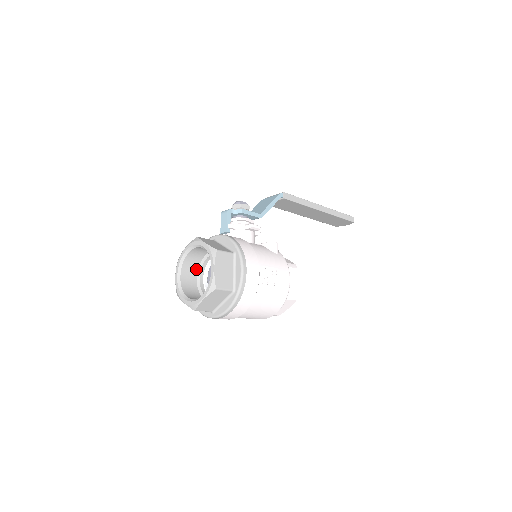
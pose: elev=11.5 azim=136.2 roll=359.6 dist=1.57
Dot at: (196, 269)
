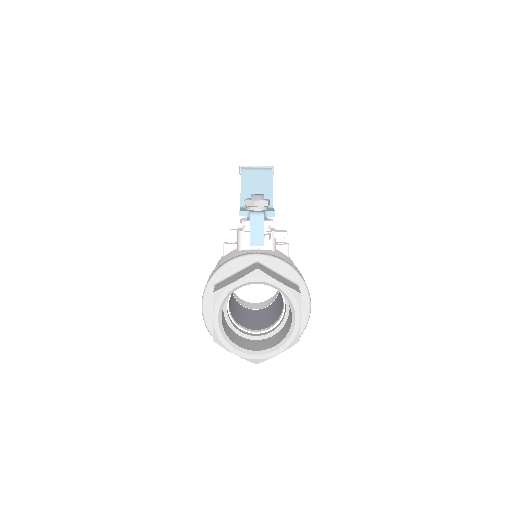
Dot at: occluded
